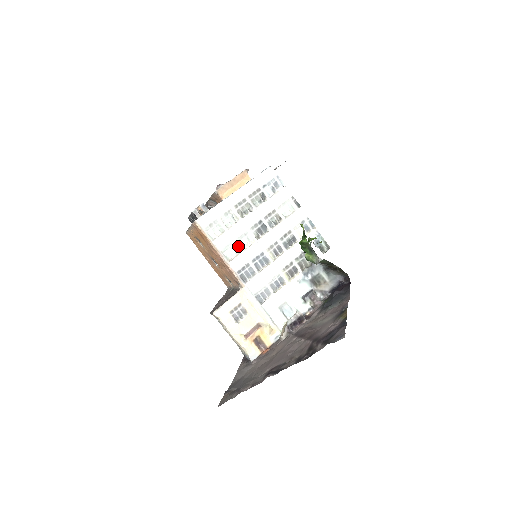
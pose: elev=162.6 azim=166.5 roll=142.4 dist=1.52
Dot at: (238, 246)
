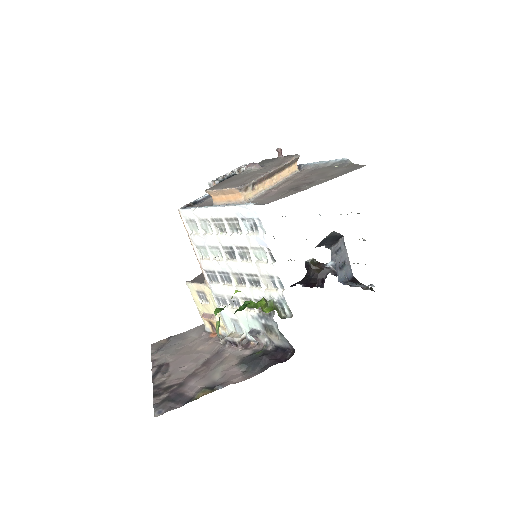
Dot at: (210, 252)
